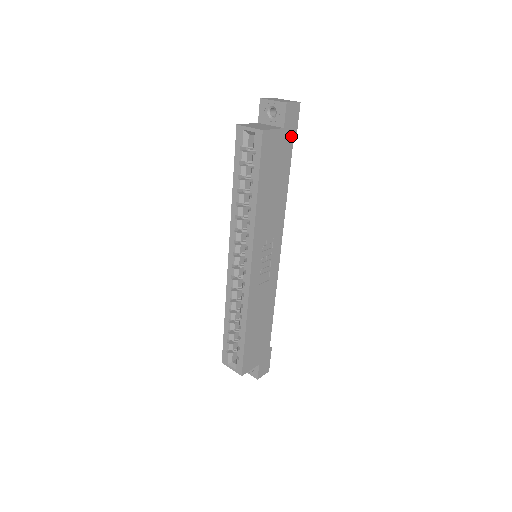
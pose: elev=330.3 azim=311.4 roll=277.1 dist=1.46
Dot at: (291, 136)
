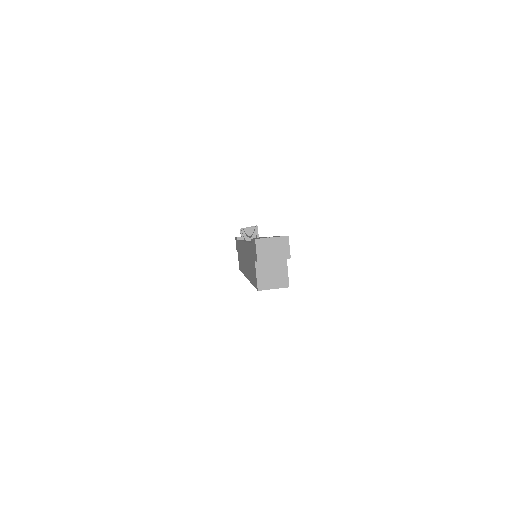
Dot at: occluded
